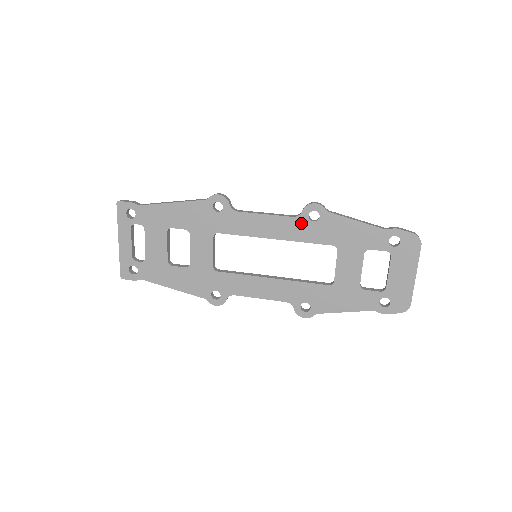
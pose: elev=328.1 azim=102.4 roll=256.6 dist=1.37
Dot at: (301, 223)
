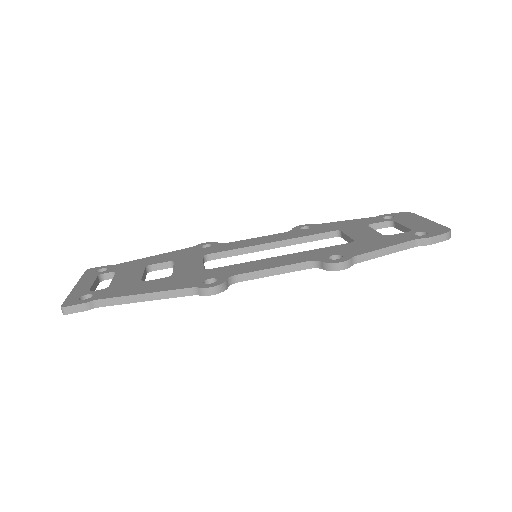
Dot at: occluded
